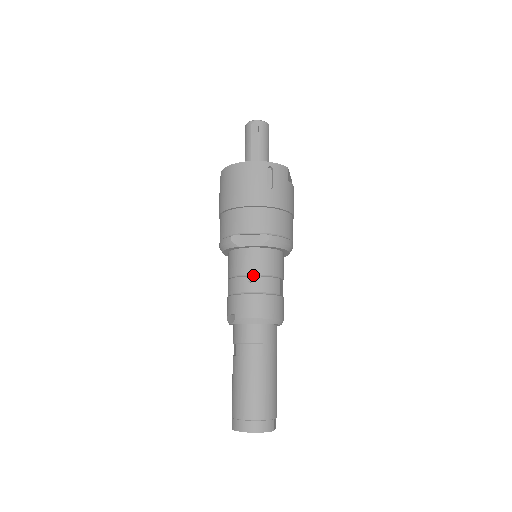
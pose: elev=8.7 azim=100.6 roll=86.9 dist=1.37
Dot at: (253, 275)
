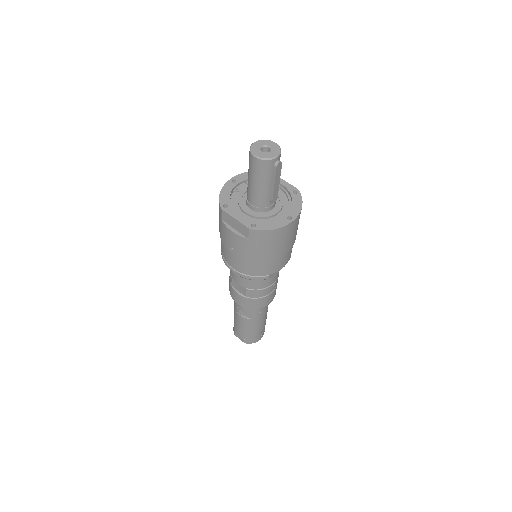
Dot at: (274, 281)
